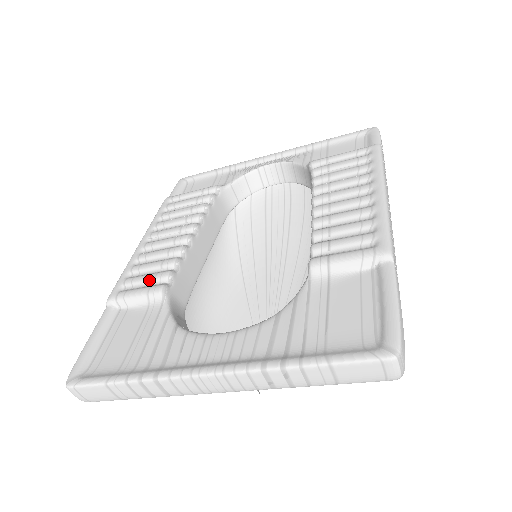
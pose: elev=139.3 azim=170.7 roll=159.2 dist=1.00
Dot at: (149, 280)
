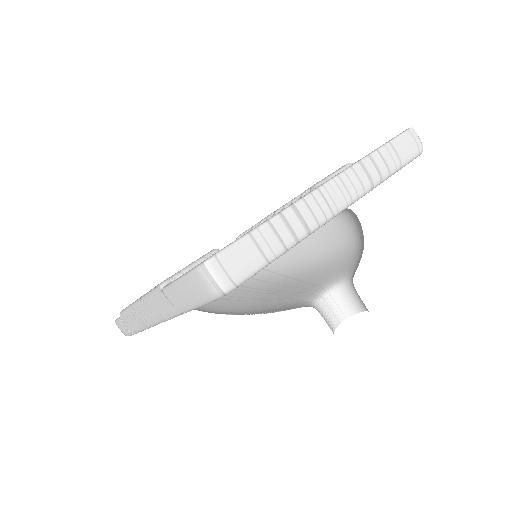
Dot at: occluded
